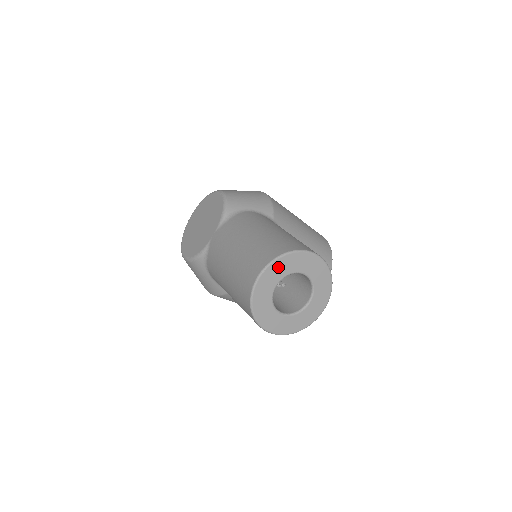
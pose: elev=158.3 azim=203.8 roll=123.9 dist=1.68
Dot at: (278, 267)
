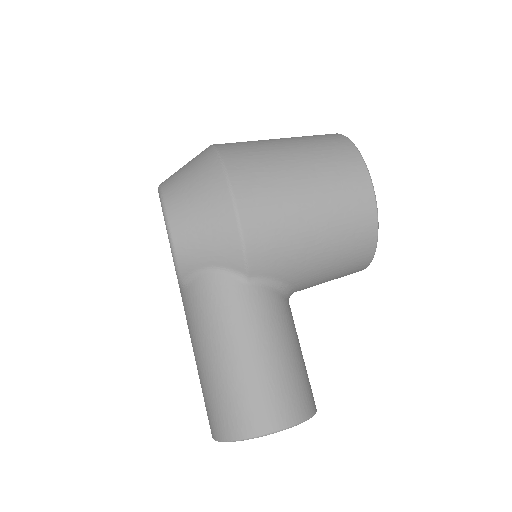
Dot at: occluded
